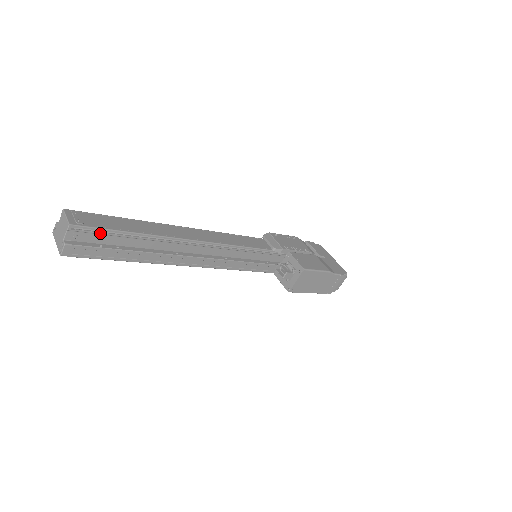
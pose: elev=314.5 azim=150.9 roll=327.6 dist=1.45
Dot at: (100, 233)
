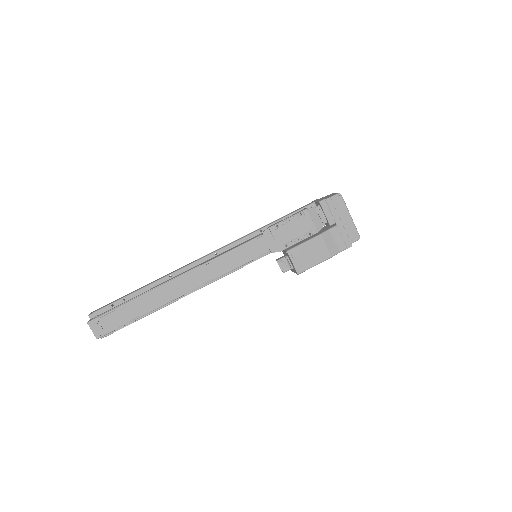
Dot at: (118, 327)
